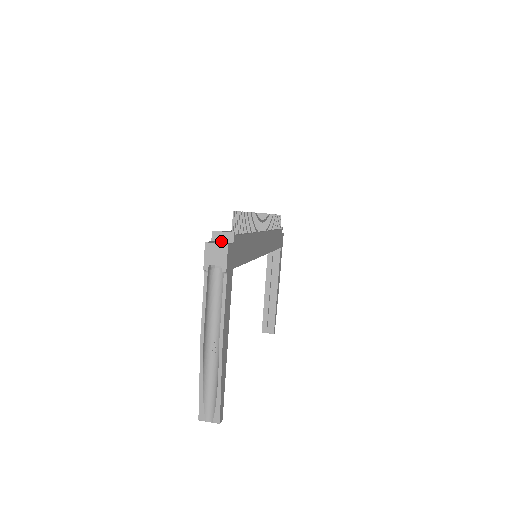
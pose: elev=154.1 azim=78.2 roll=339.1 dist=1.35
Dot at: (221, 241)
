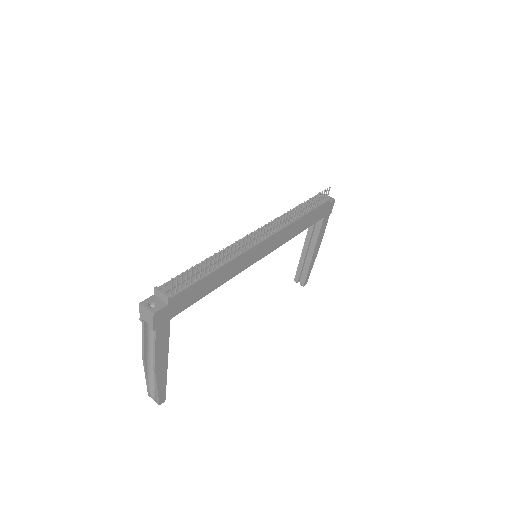
Dot at: (160, 298)
